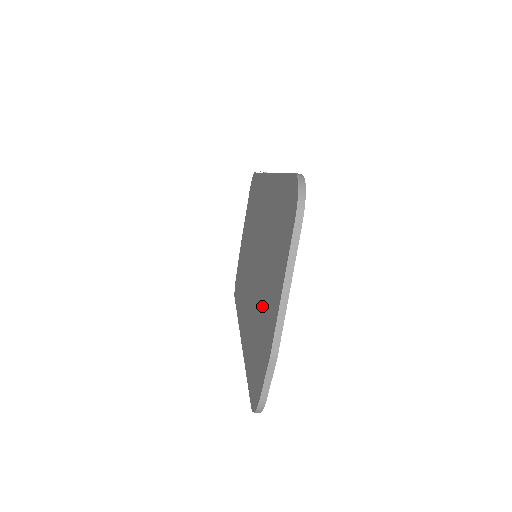
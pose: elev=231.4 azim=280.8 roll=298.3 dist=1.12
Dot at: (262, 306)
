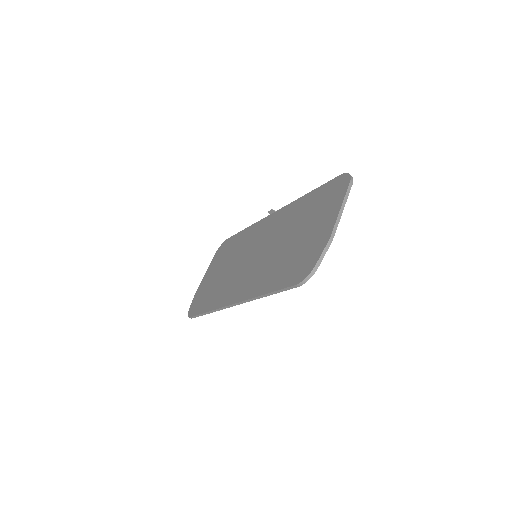
Dot at: (298, 244)
